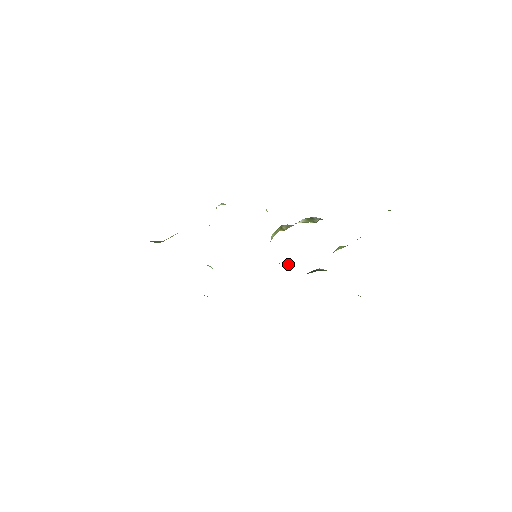
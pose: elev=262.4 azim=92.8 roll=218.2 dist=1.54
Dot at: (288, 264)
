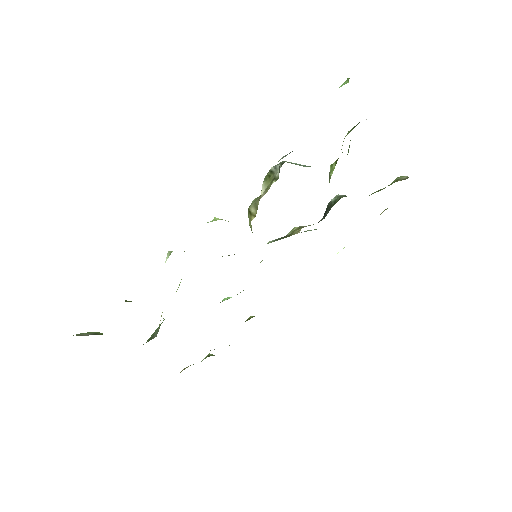
Dot at: (295, 229)
